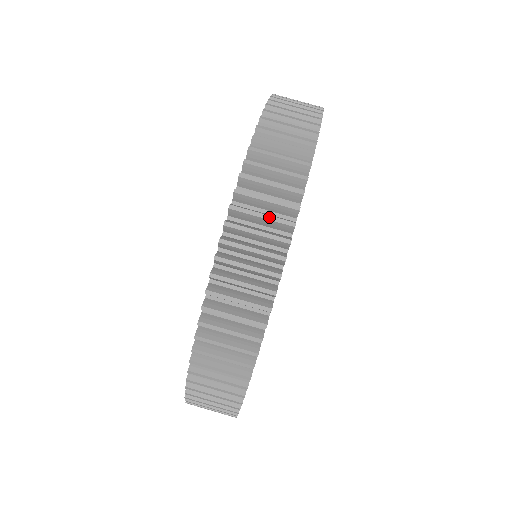
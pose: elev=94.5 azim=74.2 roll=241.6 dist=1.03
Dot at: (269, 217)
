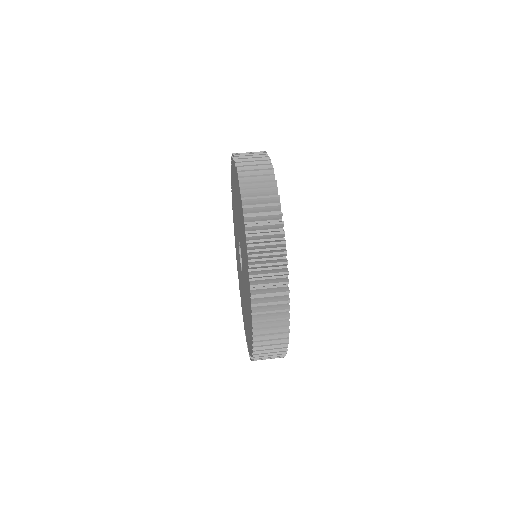
Dot at: (273, 274)
